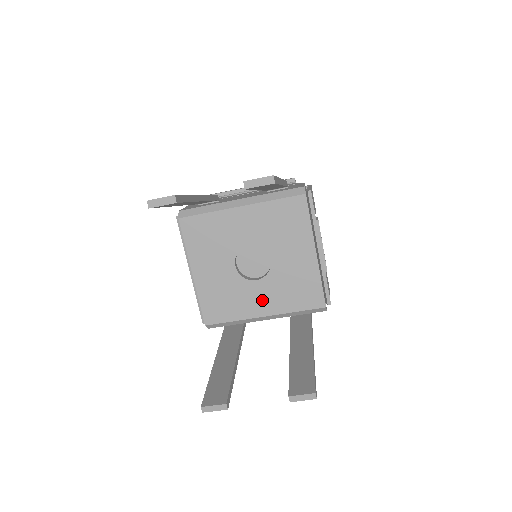
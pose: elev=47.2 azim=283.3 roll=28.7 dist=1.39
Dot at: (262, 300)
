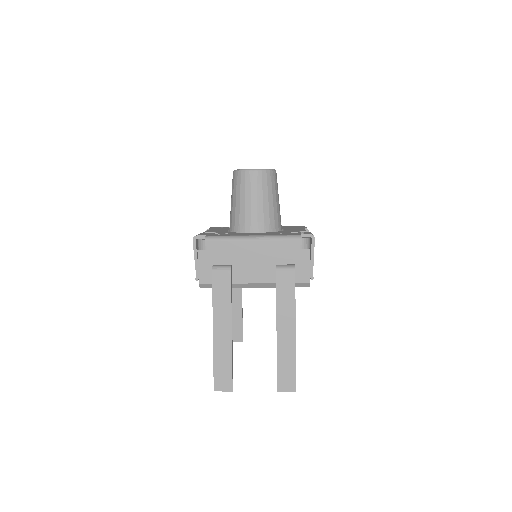
Dot at: occluded
